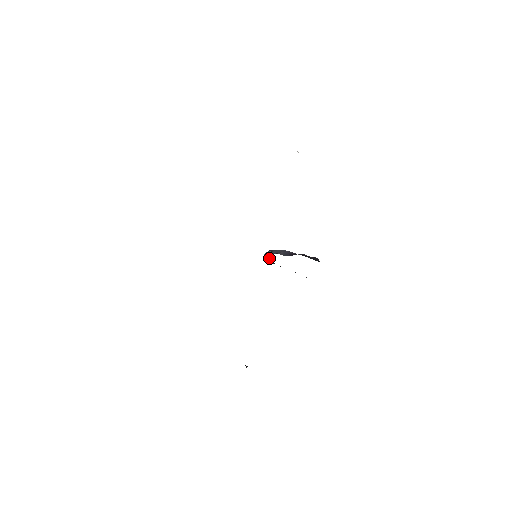
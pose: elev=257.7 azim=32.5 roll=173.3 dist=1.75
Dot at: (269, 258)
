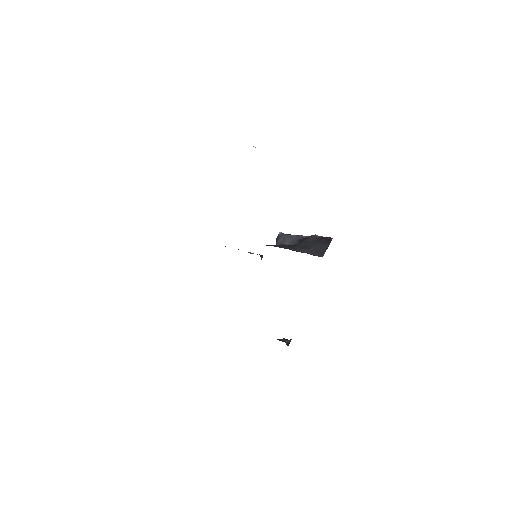
Dot at: occluded
